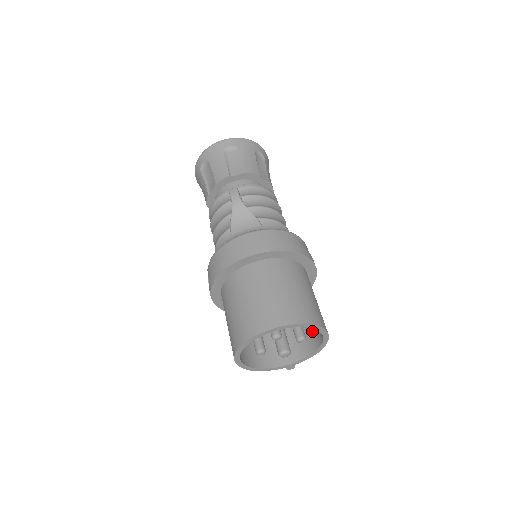
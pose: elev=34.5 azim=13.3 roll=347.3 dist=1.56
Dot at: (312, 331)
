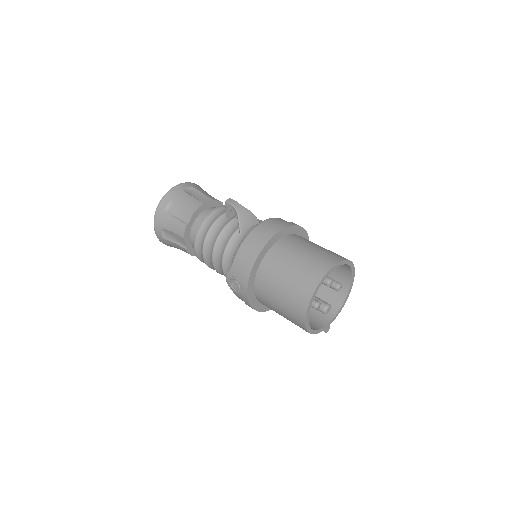
Dot at: (332, 291)
